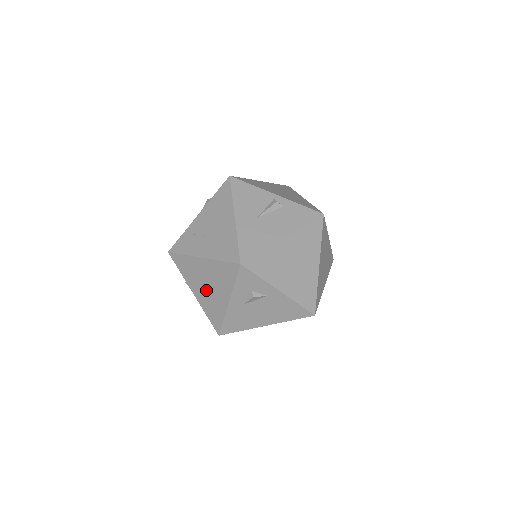
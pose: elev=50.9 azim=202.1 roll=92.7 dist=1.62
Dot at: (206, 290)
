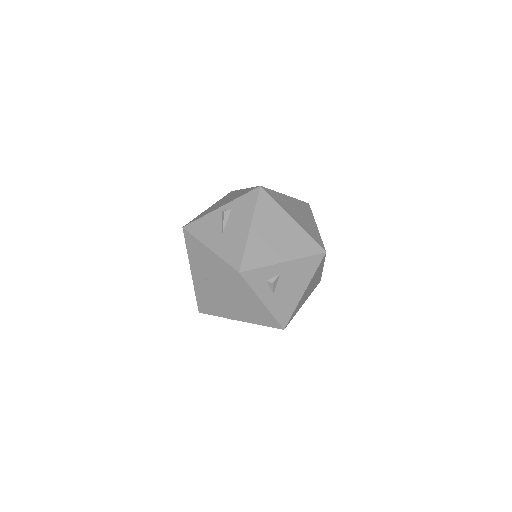
Dot at: (243, 311)
